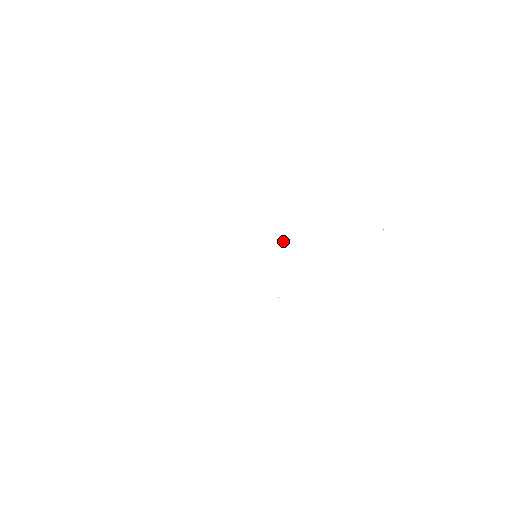
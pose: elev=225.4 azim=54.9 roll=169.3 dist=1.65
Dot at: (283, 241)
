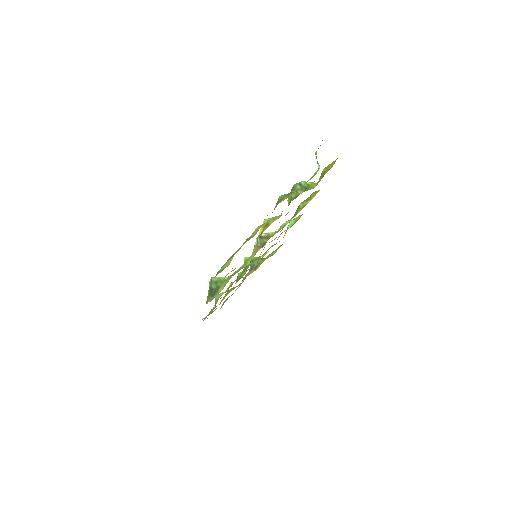
Dot at: (261, 244)
